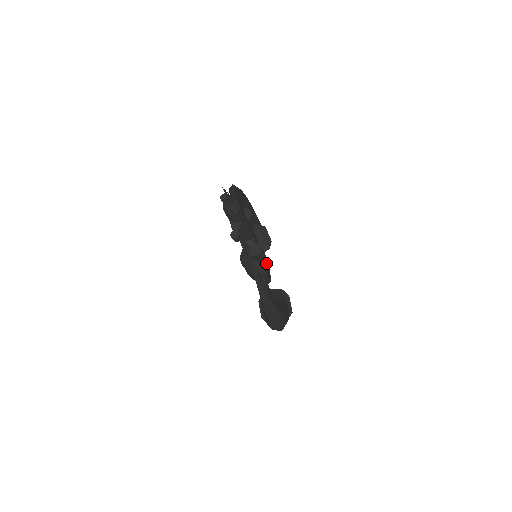
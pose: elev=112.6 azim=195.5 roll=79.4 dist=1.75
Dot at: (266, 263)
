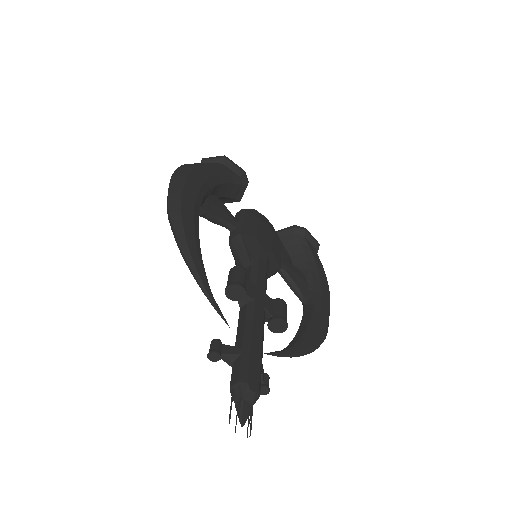
Dot at: (272, 253)
